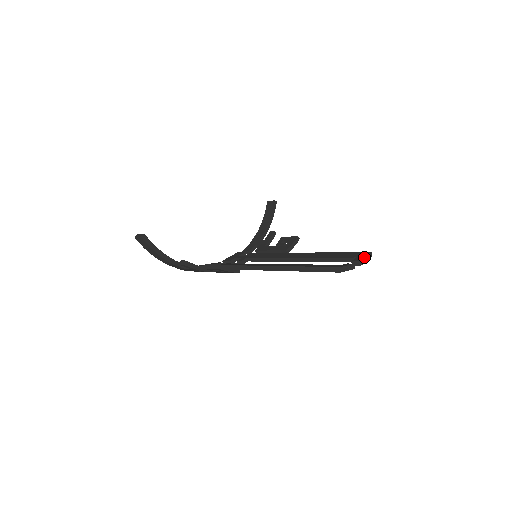
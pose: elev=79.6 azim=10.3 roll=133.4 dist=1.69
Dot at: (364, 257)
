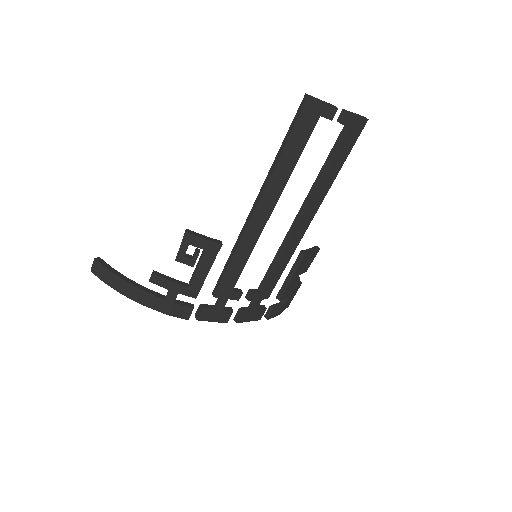
Dot at: (351, 112)
